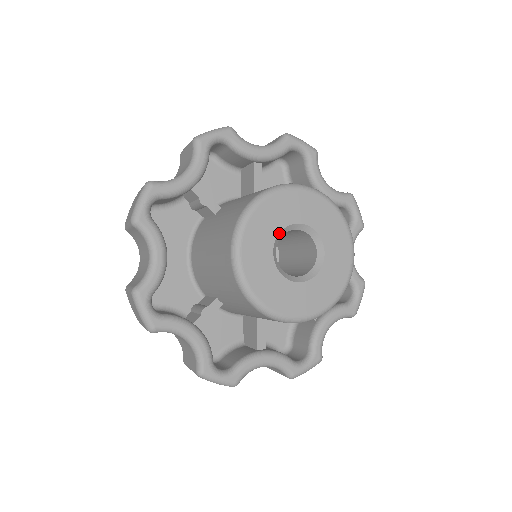
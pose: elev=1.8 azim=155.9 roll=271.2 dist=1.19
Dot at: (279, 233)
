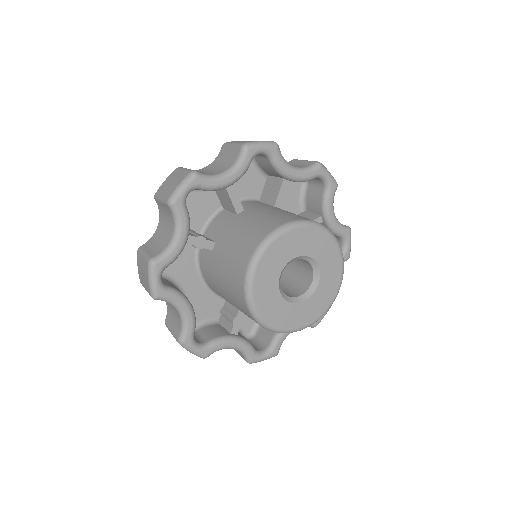
Dot at: (279, 276)
